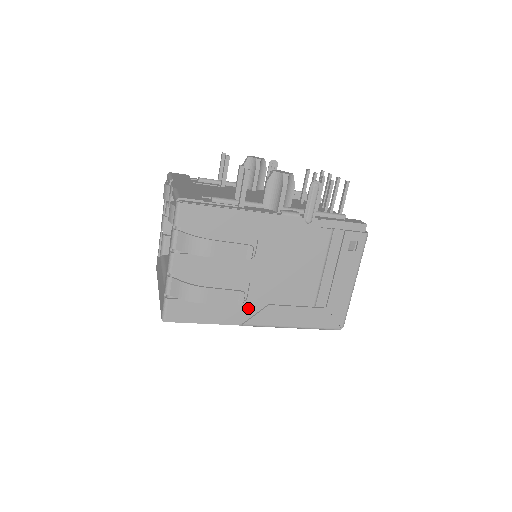
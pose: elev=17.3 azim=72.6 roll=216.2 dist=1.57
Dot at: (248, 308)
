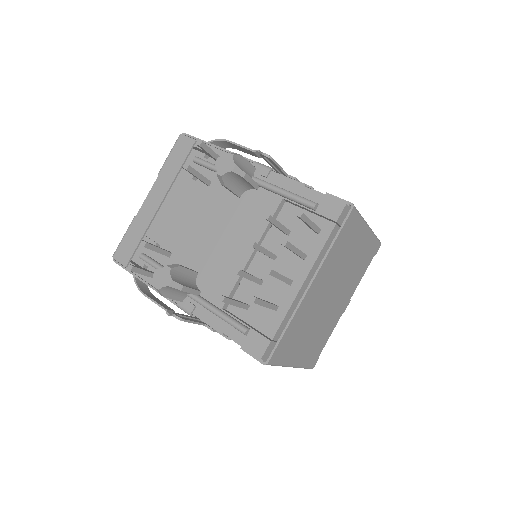
Dot at: occluded
